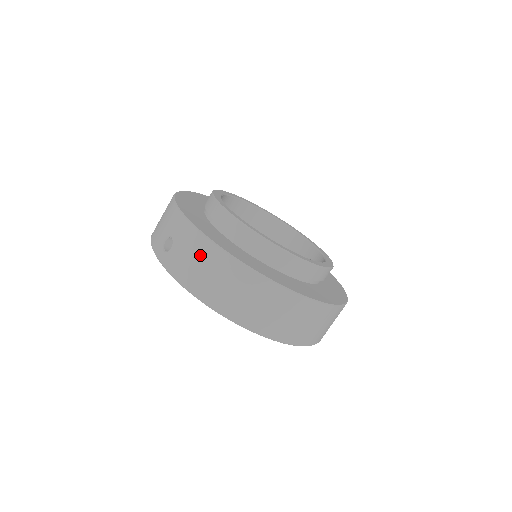
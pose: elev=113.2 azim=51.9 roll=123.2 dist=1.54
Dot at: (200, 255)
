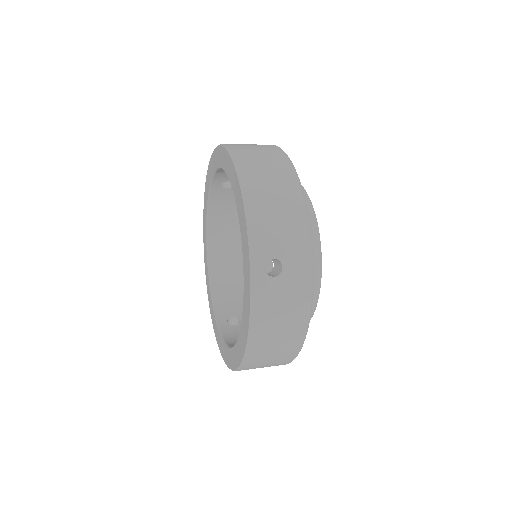
Dot at: (292, 316)
